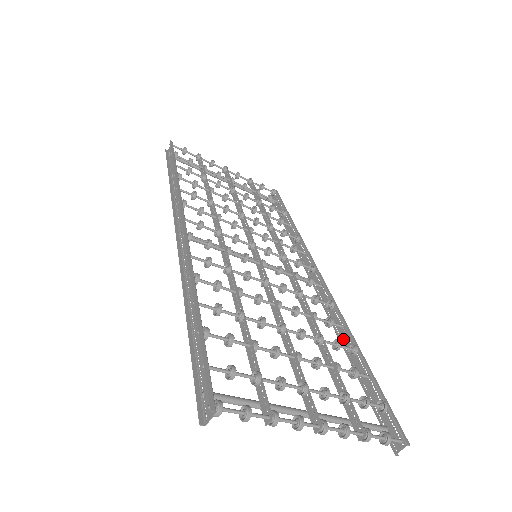
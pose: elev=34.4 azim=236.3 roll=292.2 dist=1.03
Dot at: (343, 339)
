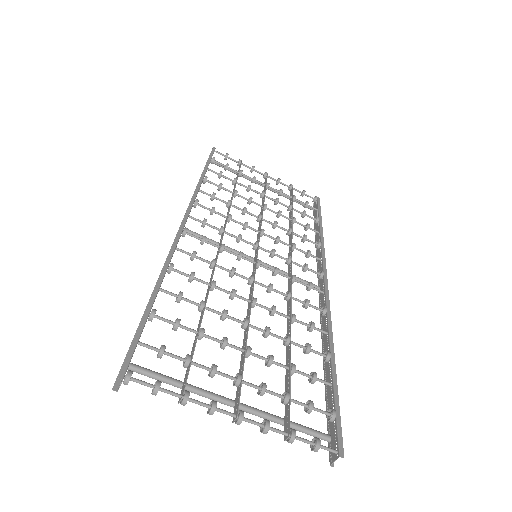
Dot at: (324, 345)
